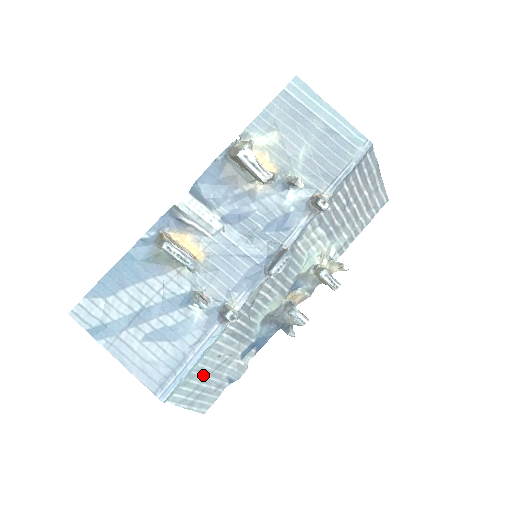
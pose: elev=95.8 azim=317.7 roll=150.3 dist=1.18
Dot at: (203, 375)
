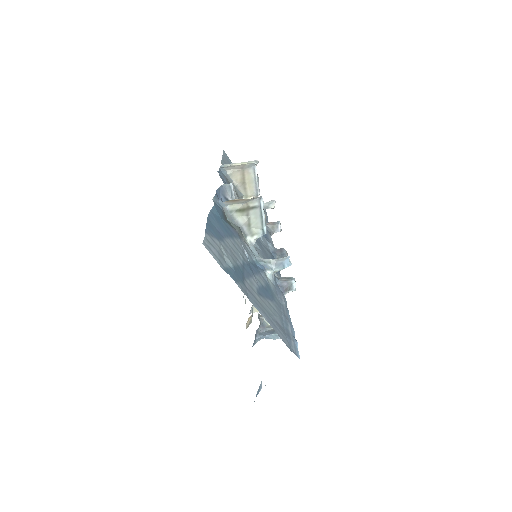
Dot at: occluded
